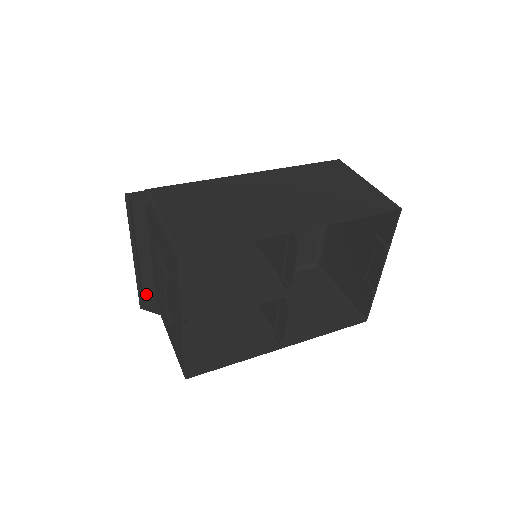
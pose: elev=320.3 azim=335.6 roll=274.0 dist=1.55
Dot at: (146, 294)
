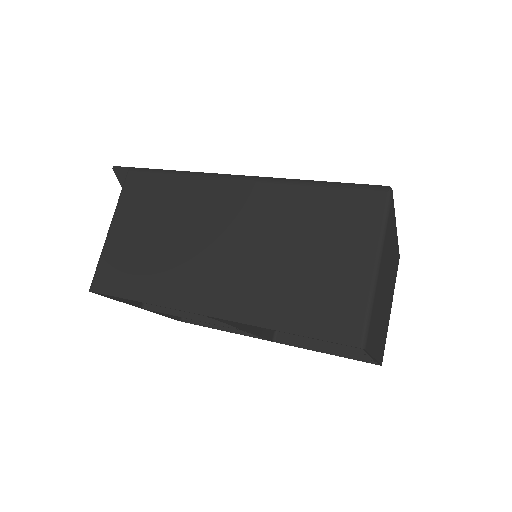
Dot at: occluded
